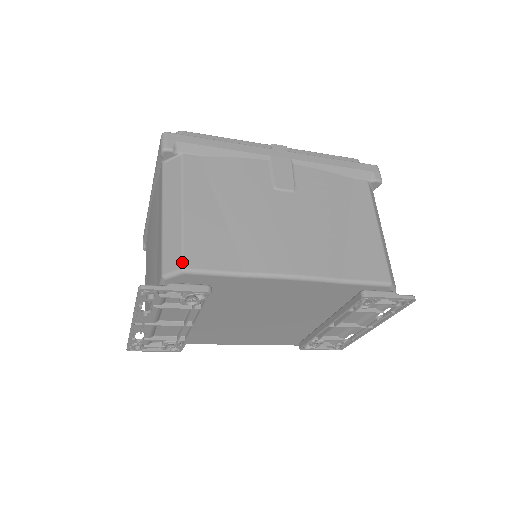
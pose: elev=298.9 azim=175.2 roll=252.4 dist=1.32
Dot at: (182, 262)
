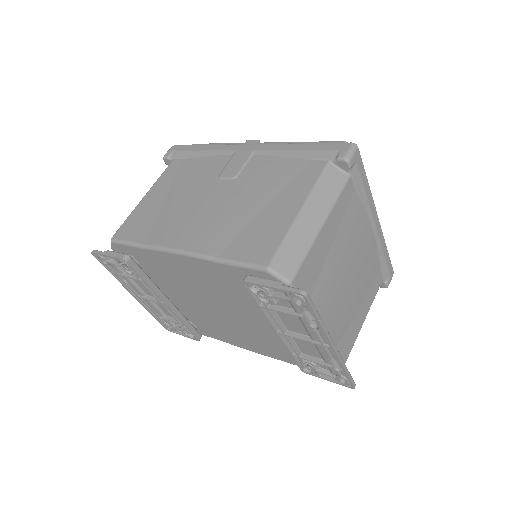
Dot at: (114, 234)
